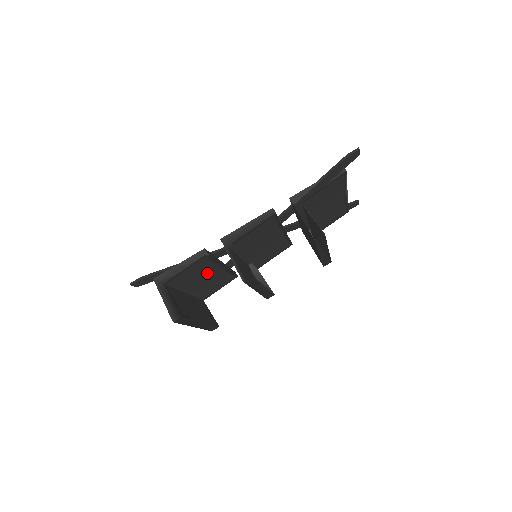
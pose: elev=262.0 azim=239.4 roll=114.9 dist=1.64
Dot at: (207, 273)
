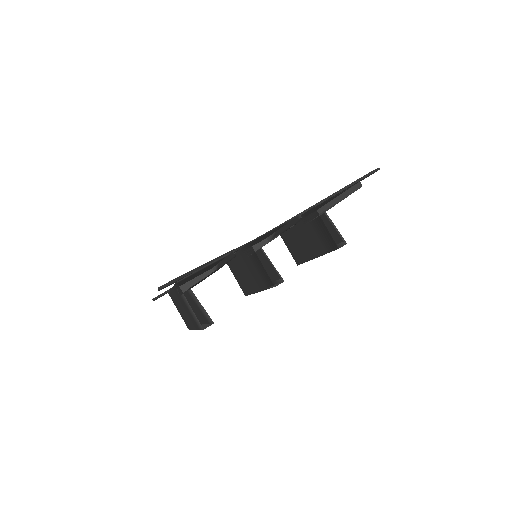
Dot at: occluded
